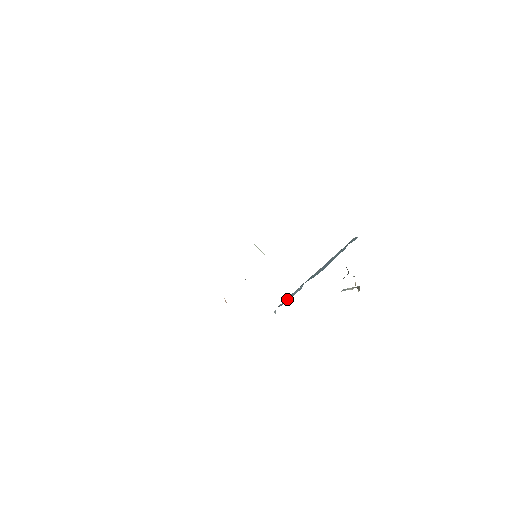
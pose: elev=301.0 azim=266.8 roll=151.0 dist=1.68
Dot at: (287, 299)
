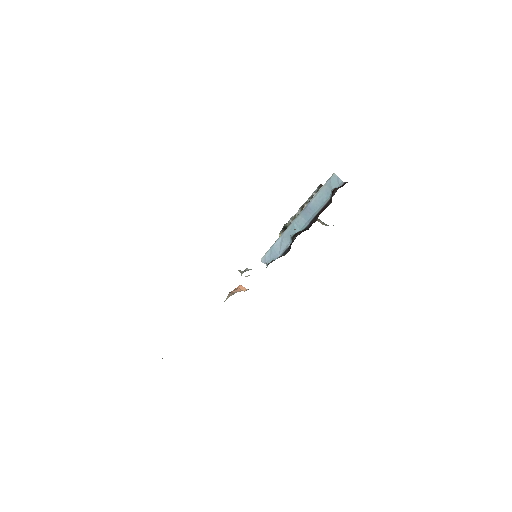
Dot at: (275, 253)
